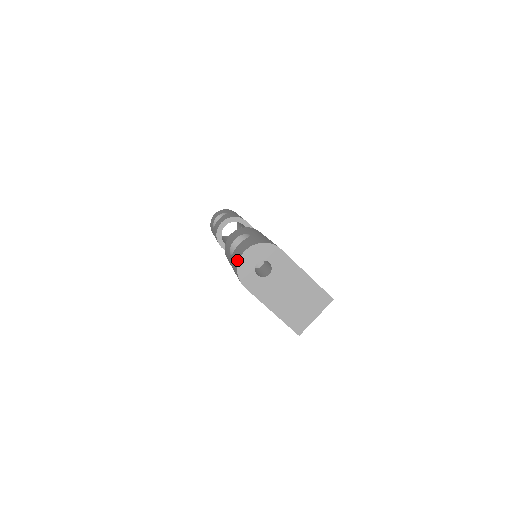
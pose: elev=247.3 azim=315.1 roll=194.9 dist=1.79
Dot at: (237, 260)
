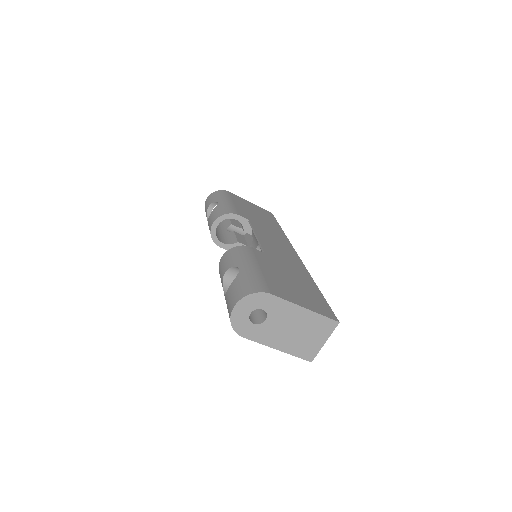
Dot at: (229, 314)
